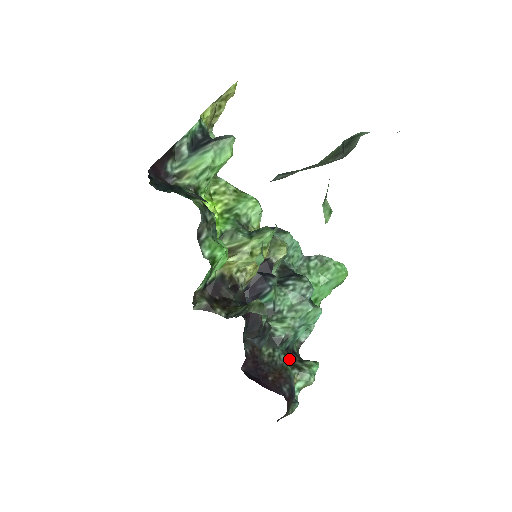
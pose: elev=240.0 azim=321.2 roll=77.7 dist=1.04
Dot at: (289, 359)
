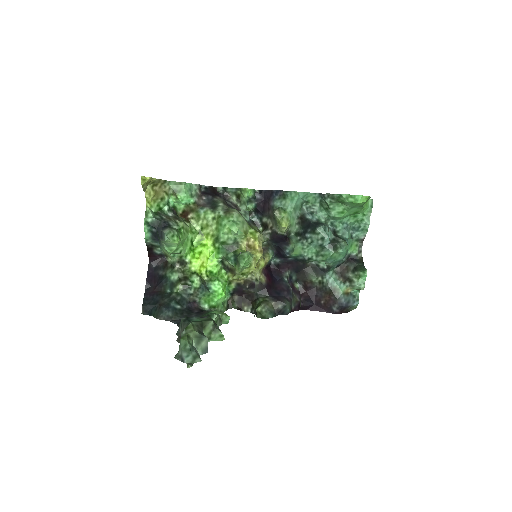
Dot at: (342, 274)
